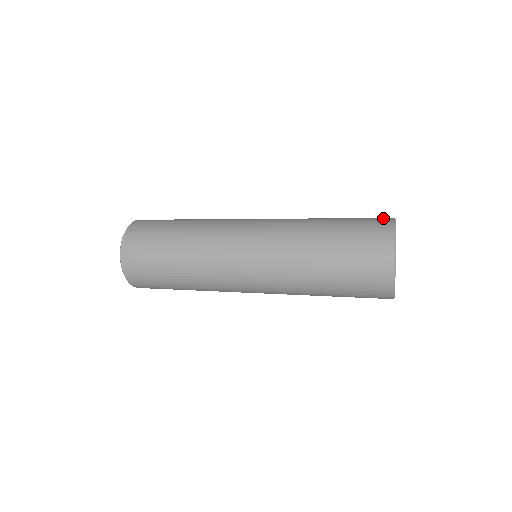
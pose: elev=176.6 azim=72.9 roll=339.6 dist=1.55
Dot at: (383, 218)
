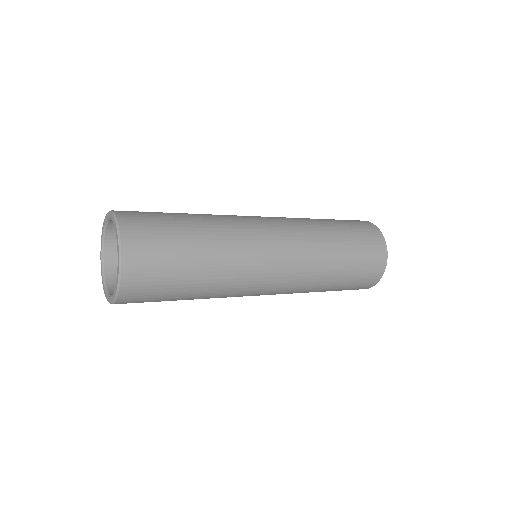
Dot at: occluded
